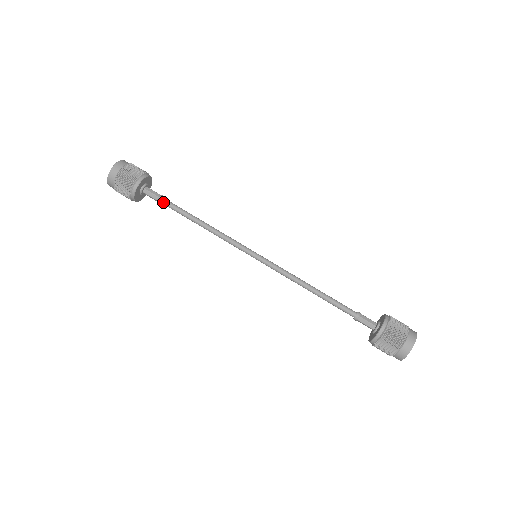
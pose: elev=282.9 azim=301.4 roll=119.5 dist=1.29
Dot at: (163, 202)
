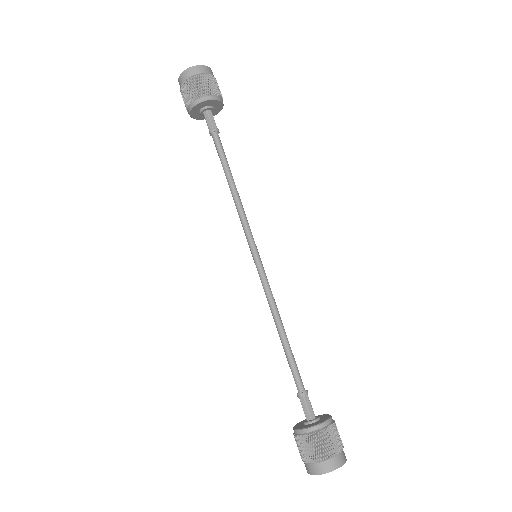
Dot at: (217, 135)
